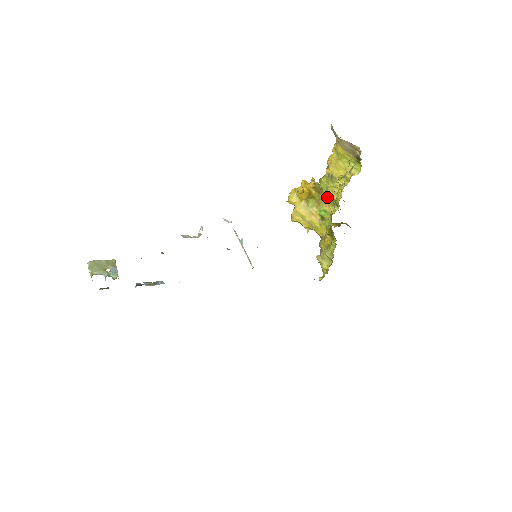
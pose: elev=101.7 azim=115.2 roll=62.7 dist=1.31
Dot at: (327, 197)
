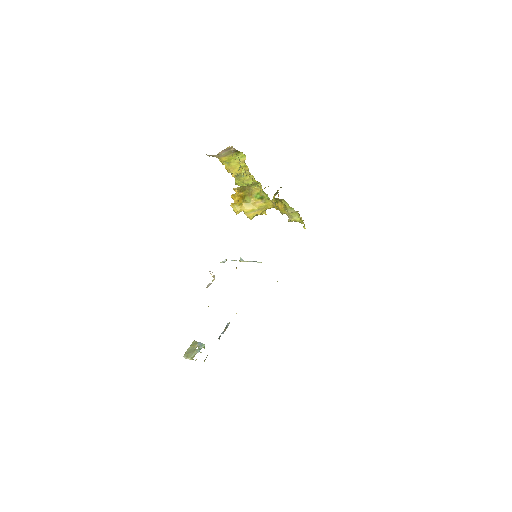
Dot at: (250, 187)
